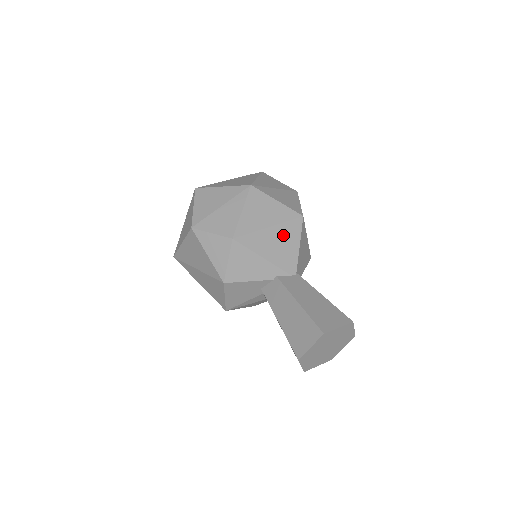
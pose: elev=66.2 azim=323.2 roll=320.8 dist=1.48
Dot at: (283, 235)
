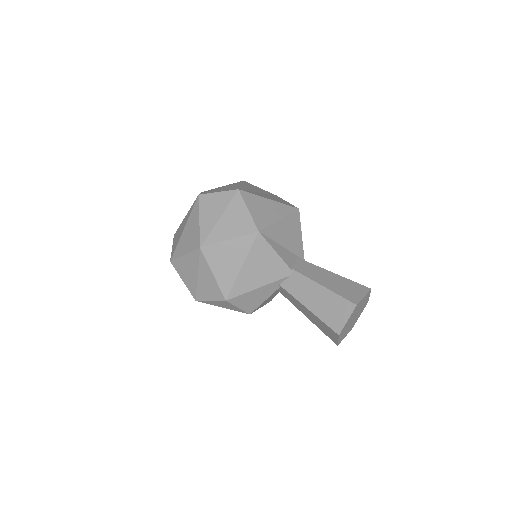
Dot at: (257, 260)
